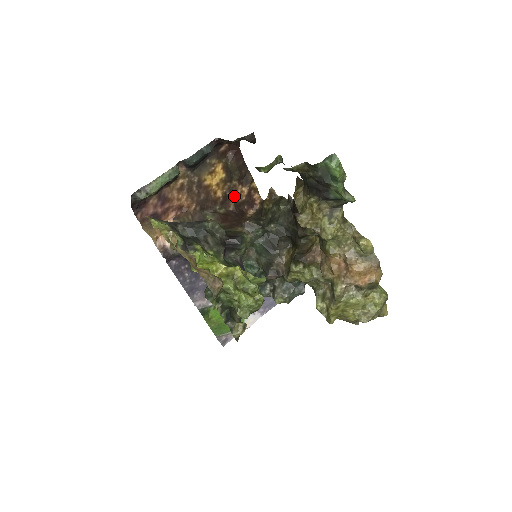
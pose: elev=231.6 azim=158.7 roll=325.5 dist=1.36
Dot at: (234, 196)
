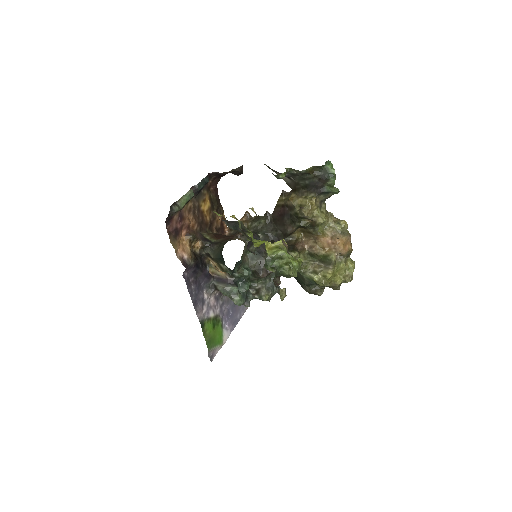
Dot at: (215, 222)
